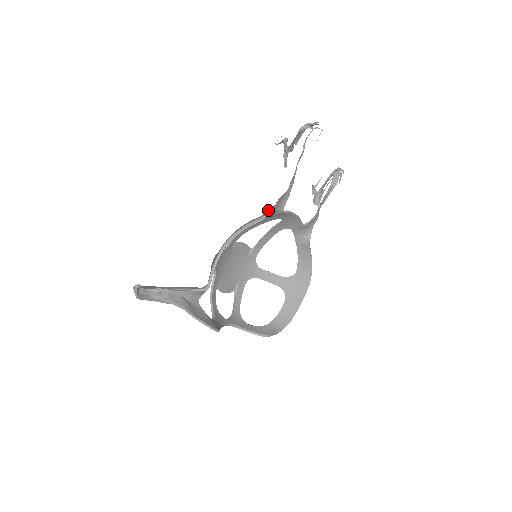
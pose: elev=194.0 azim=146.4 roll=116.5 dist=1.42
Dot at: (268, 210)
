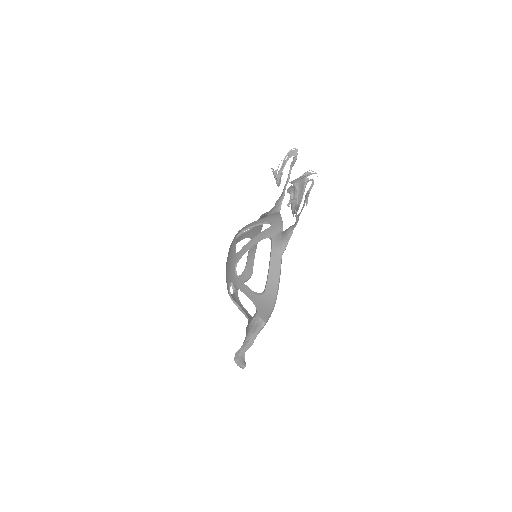
Dot at: (282, 247)
